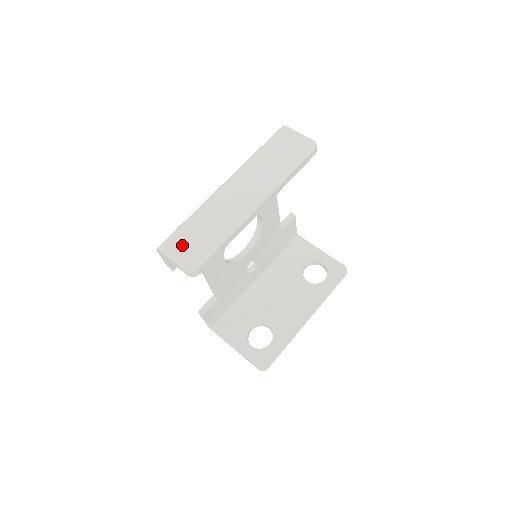
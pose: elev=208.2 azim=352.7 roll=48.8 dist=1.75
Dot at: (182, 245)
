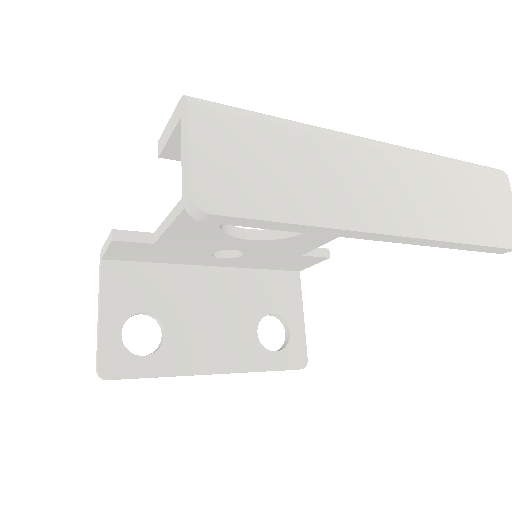
Dot at: (232, 143)
